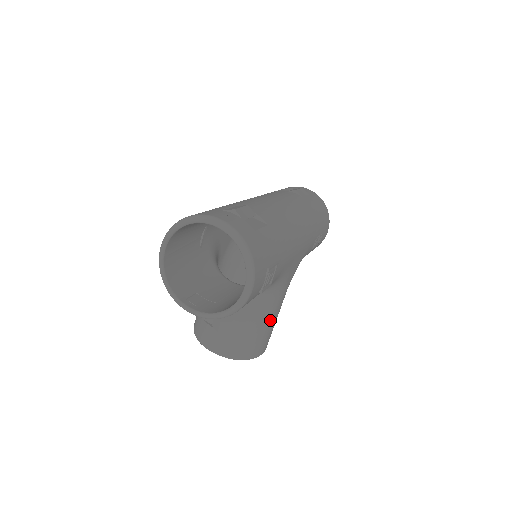
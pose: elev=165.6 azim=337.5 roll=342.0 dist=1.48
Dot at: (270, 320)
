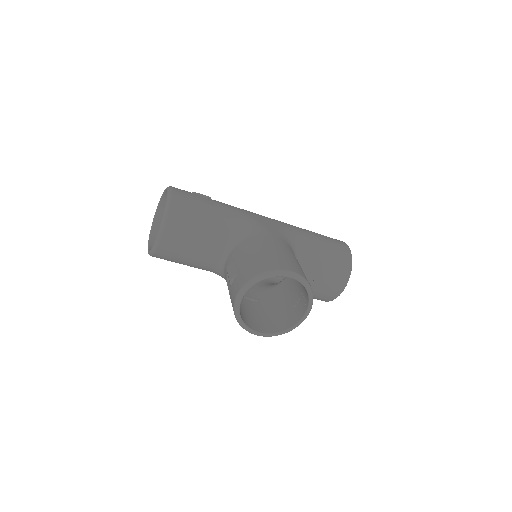
Dot at: (269, 247)
